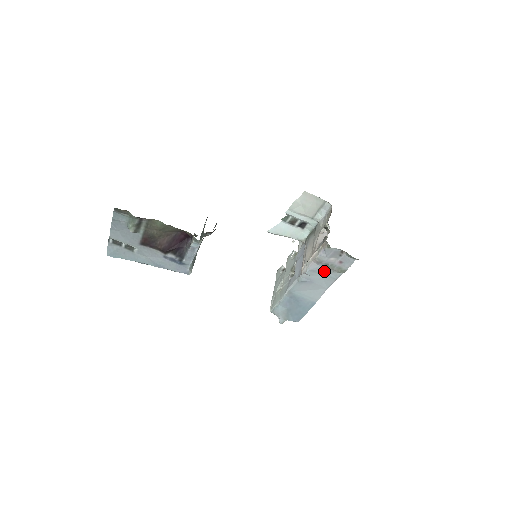
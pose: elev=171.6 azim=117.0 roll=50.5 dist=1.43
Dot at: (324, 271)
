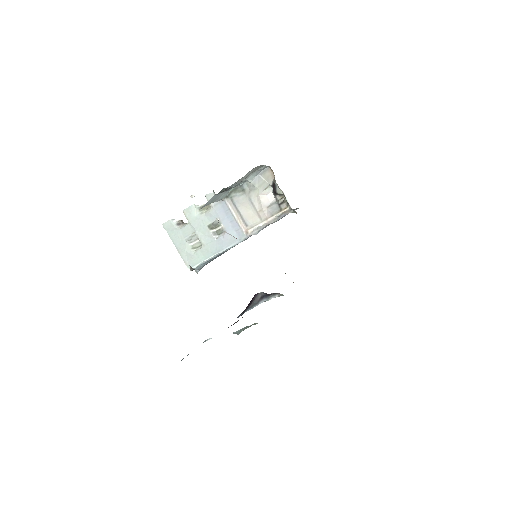
Dot at: occluded
